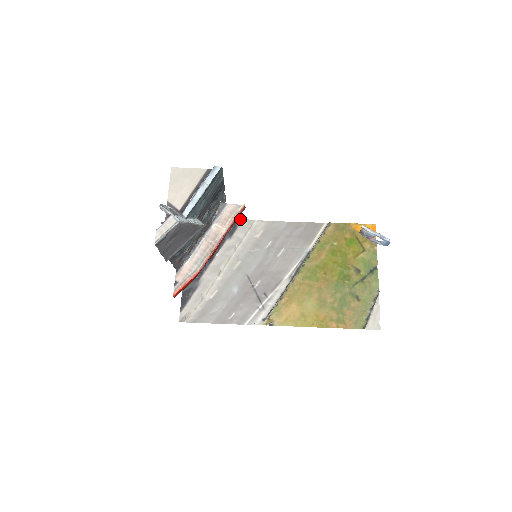
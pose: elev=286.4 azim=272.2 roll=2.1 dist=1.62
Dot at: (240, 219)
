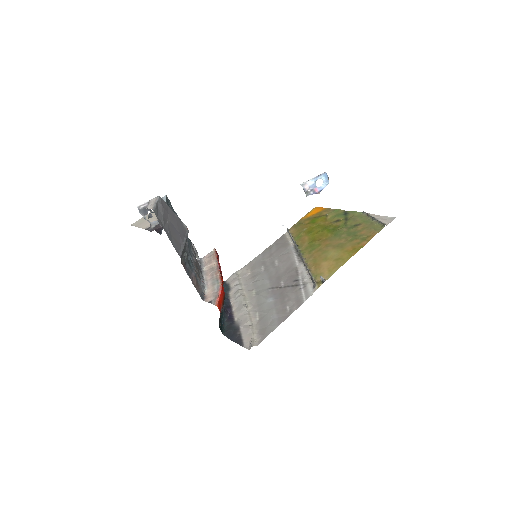
Dot at: occluded
